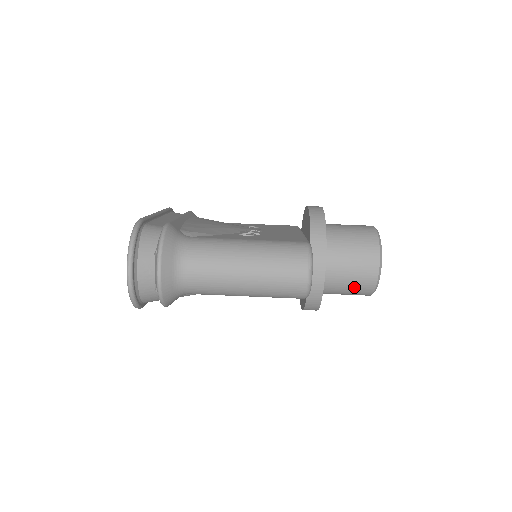
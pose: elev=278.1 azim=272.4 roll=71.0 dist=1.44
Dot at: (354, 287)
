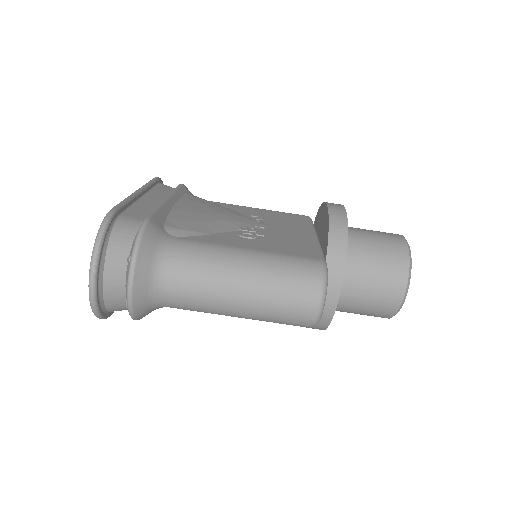
Dot at: (370, 310)
